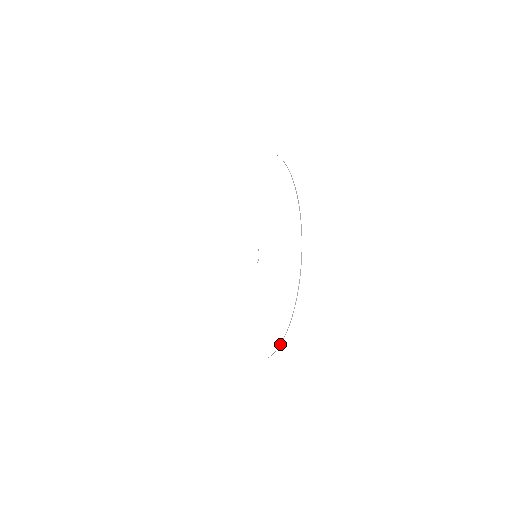
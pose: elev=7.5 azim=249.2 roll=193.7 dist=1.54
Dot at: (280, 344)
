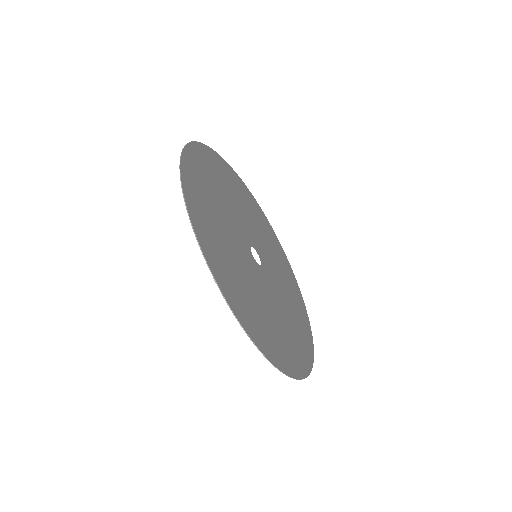
Dot at: (280, 370)
